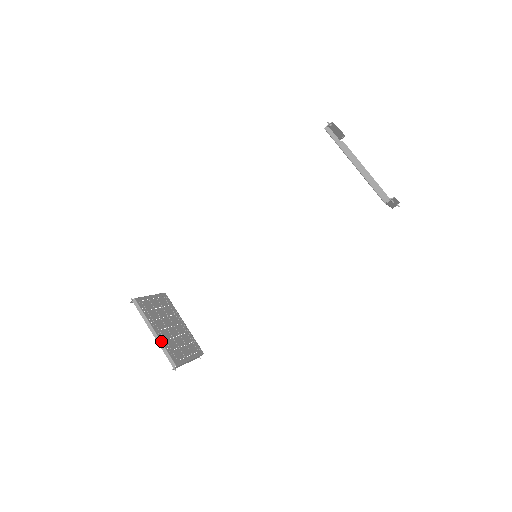
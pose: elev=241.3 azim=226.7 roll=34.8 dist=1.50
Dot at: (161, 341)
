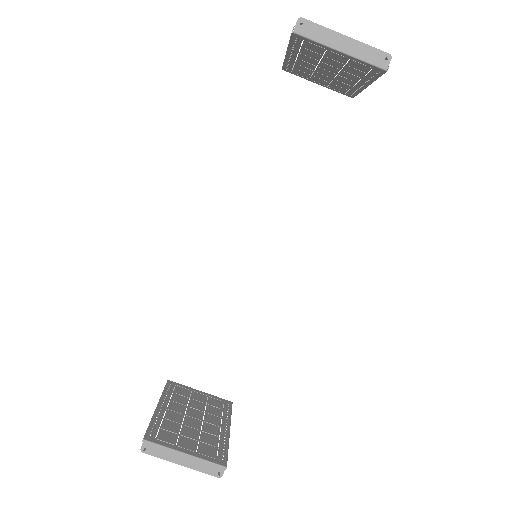
Dot at: (154, 414)
